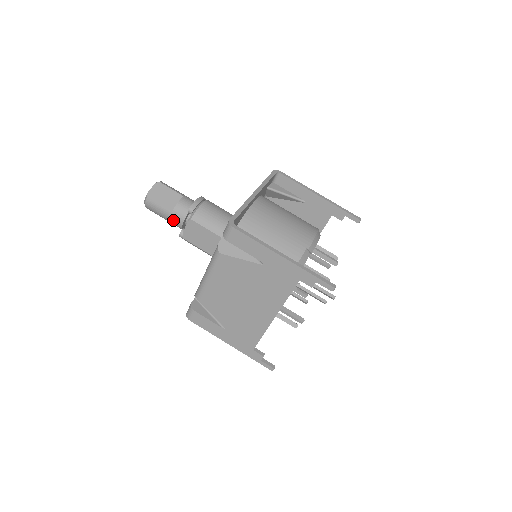
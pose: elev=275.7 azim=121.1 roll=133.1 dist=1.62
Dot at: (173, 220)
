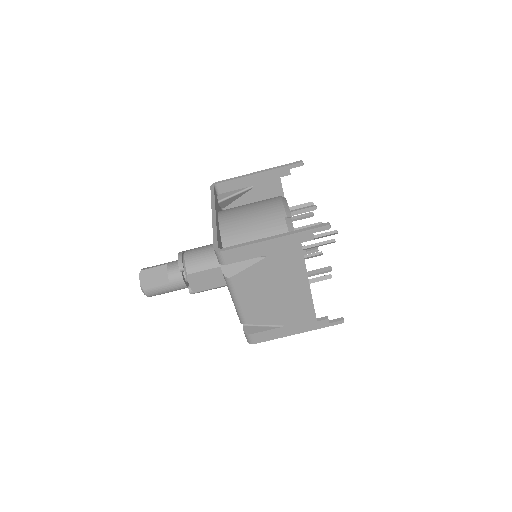
Dot at: (176, 287)
